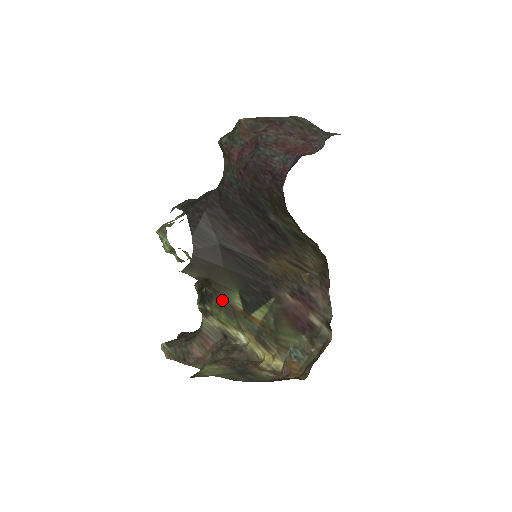
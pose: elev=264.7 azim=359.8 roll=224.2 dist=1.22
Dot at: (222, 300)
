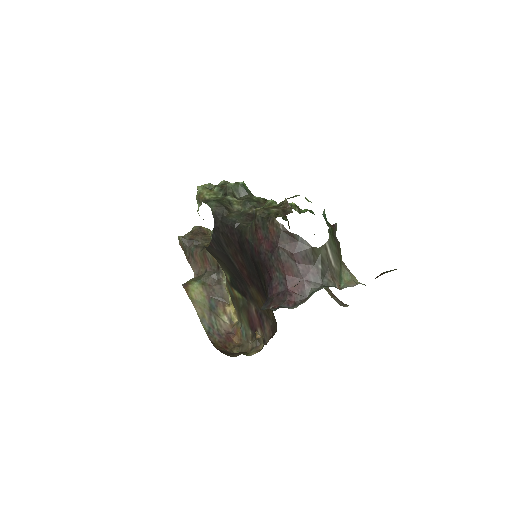
Dot at: occluded
